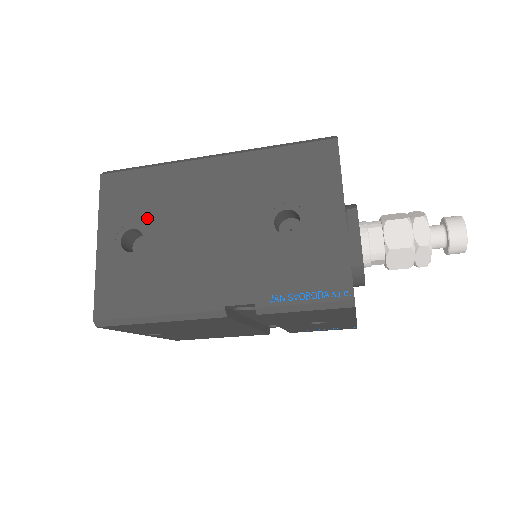
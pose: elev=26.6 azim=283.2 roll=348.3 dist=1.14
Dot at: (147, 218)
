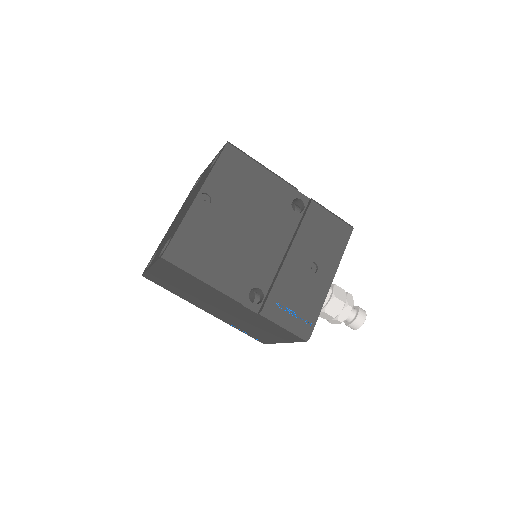
Dot at: occluded
